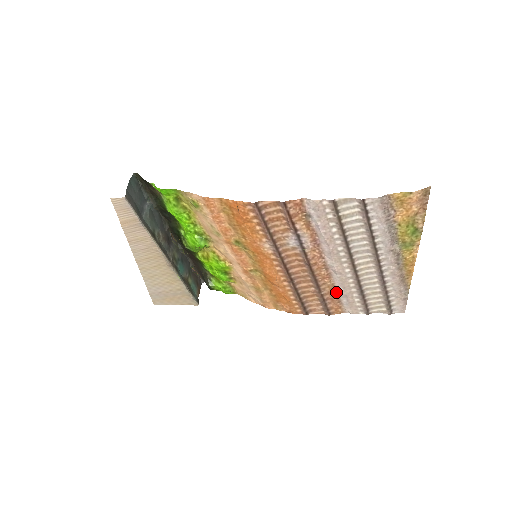
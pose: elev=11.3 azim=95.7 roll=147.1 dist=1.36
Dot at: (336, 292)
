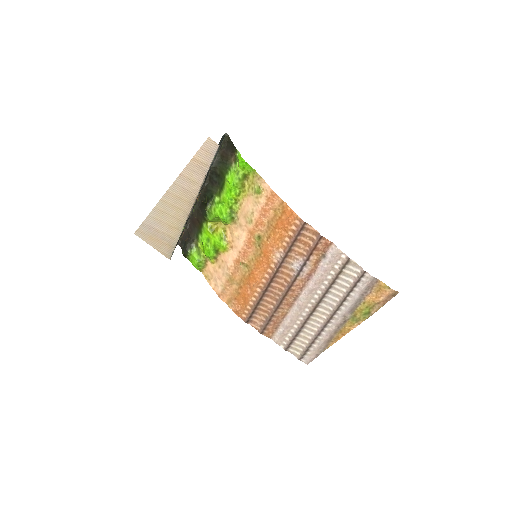
Dot at: (282, 320)
